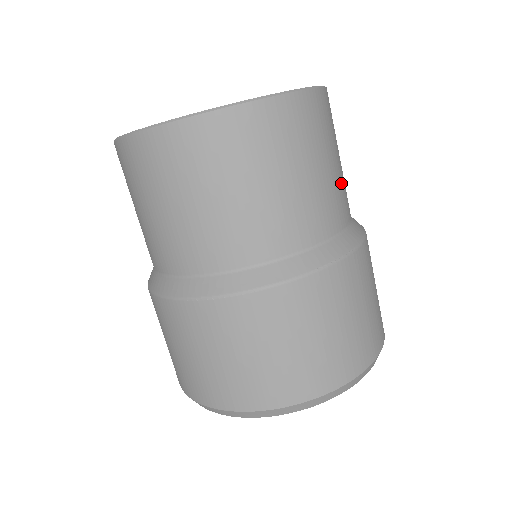
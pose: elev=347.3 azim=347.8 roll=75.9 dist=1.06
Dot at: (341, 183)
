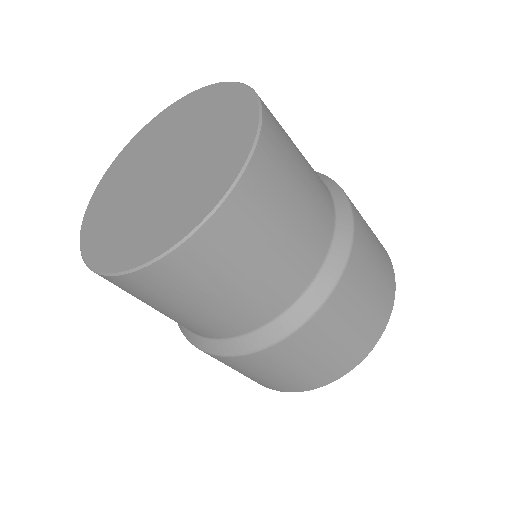
Dot at: (263, 287)
